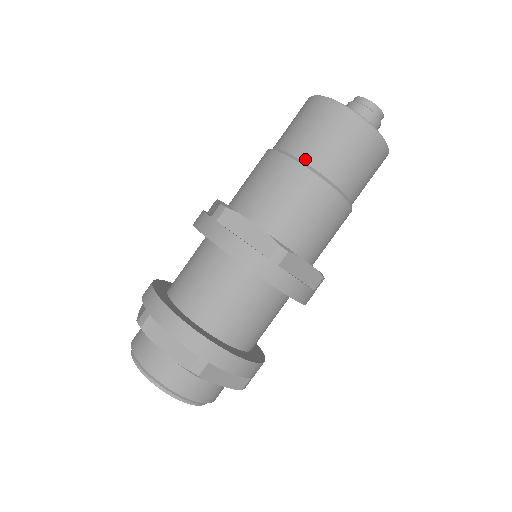
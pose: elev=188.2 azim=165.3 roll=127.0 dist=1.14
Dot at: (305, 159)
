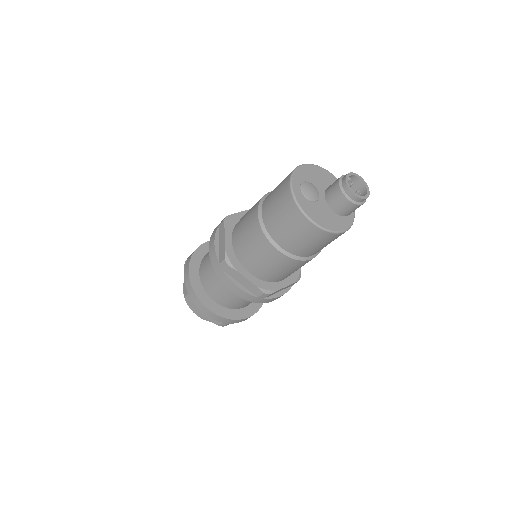
Dot at: (263, 212)
